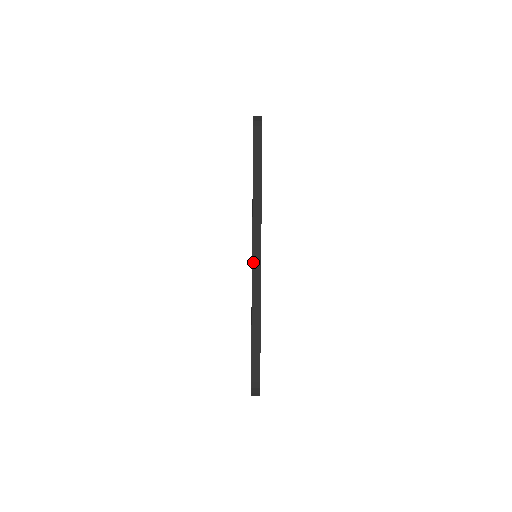
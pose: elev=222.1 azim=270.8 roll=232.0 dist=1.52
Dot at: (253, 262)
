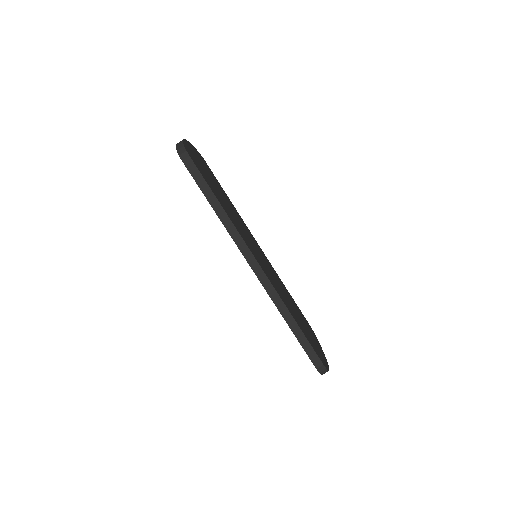
Dot at: (258, 278)
